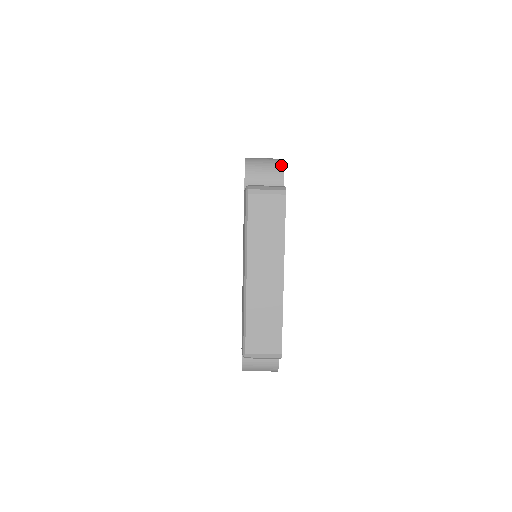
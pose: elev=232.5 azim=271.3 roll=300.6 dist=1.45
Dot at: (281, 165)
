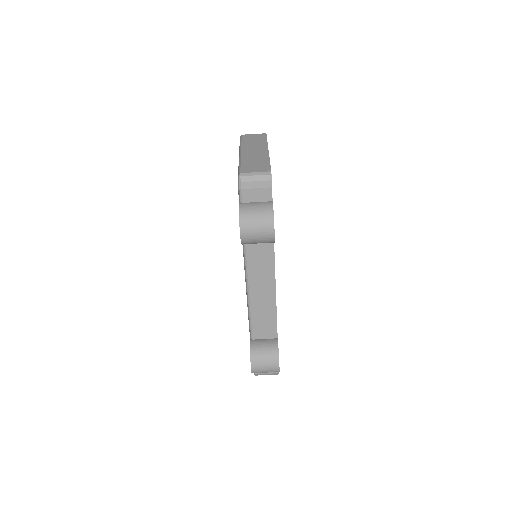
Dot at: occluded
